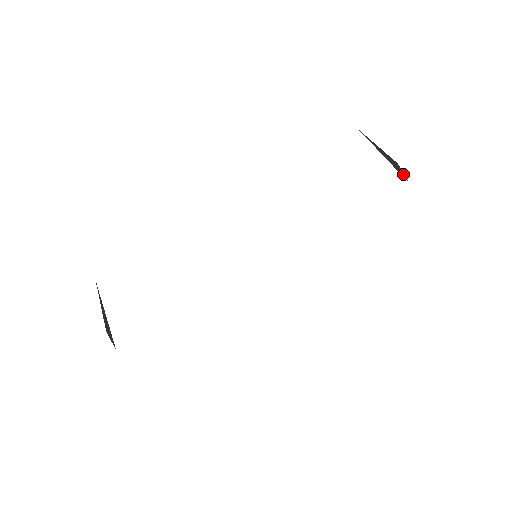
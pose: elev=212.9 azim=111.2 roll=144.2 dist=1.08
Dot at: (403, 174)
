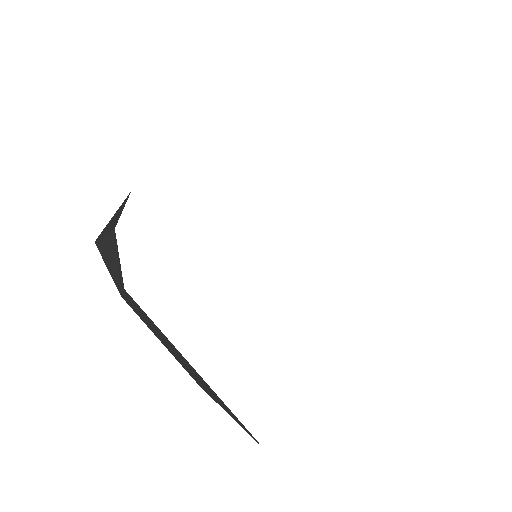
Dot at: occluded
